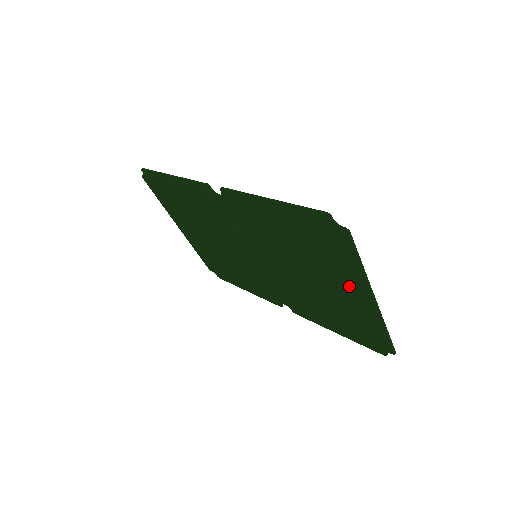
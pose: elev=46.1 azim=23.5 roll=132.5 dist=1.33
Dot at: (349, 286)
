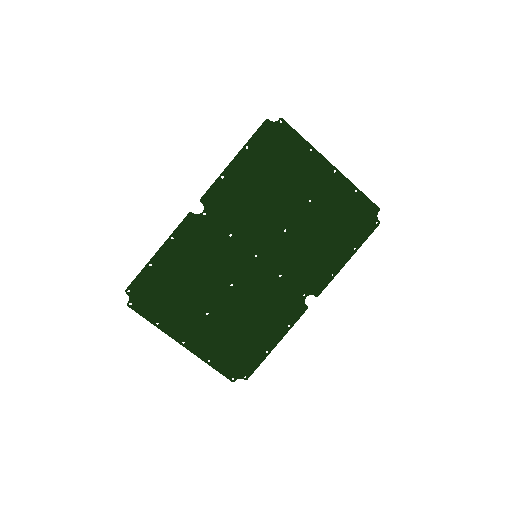
Dot at: (314, 174)
